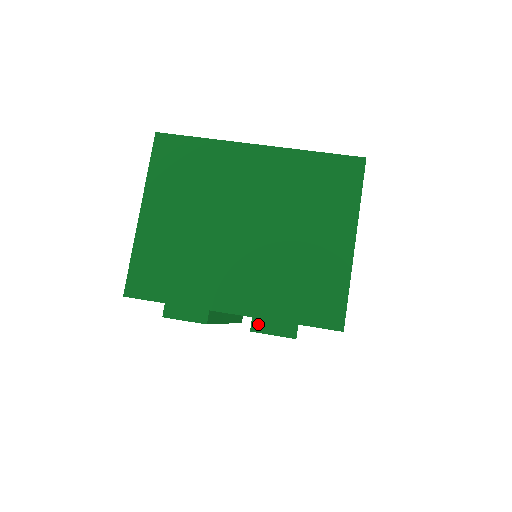
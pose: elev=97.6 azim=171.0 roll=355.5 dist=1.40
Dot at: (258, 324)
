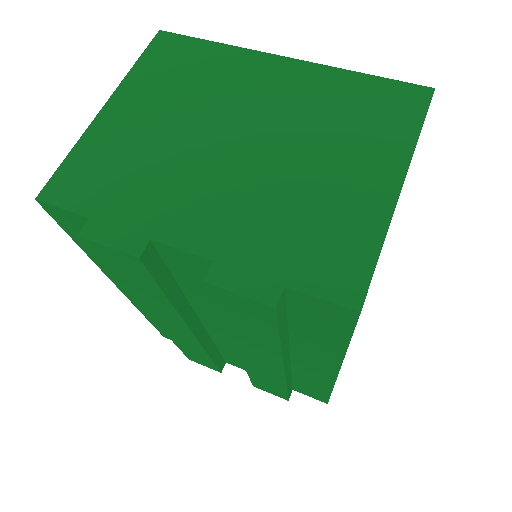
Dot at: (219, 273)
